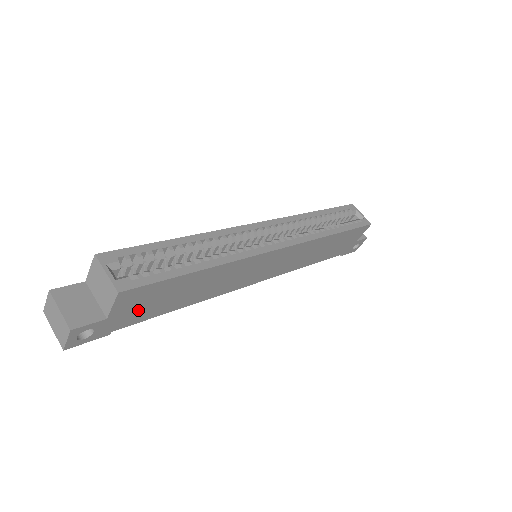
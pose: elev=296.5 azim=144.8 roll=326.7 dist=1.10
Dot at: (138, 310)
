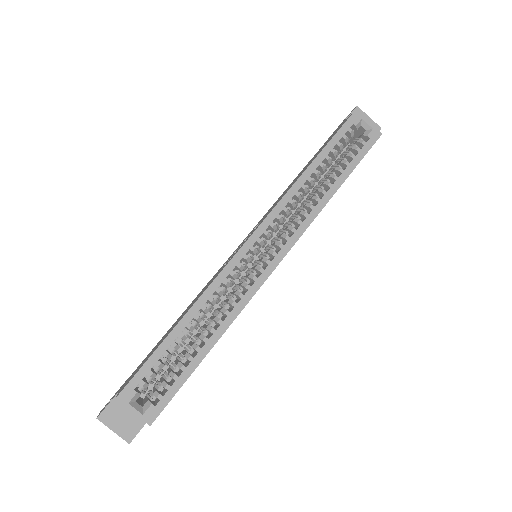
Dot at: occluded
